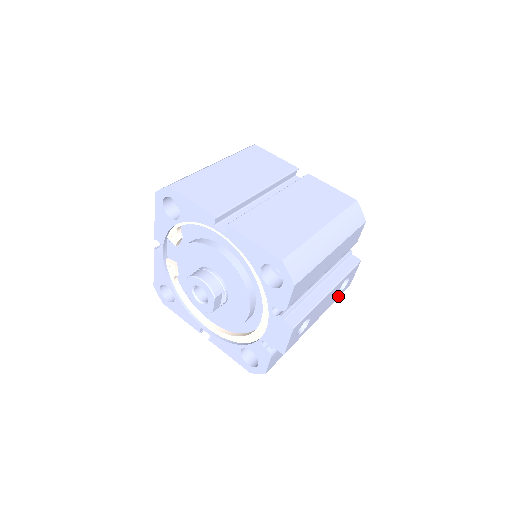
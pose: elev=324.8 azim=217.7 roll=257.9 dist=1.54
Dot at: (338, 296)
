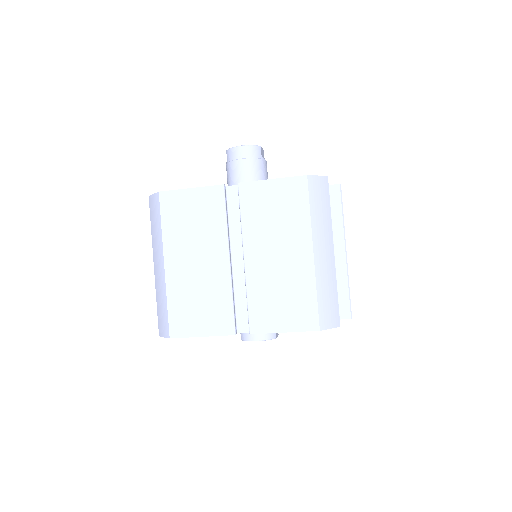
Dot at: occluded
